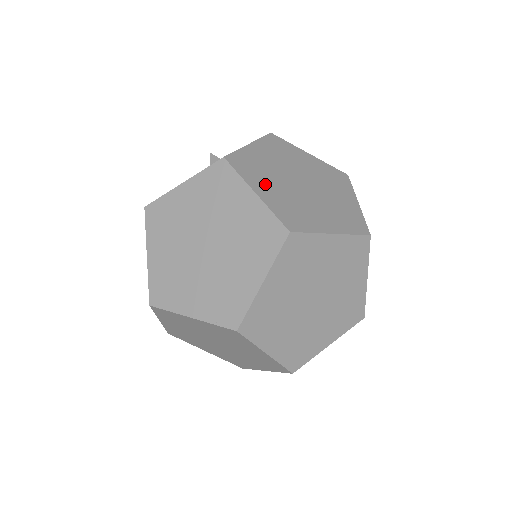
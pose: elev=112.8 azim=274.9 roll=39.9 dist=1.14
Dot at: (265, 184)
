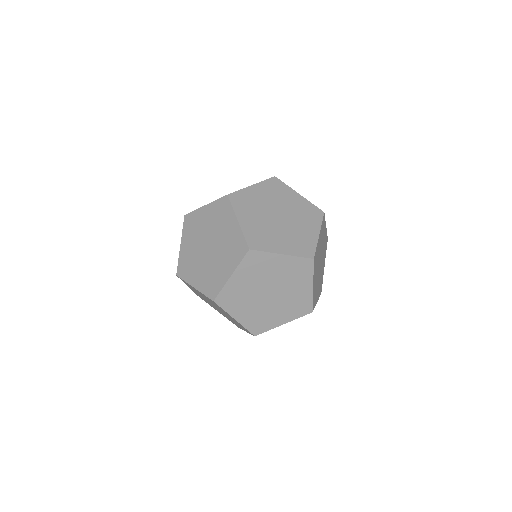
Dot at: occluded
